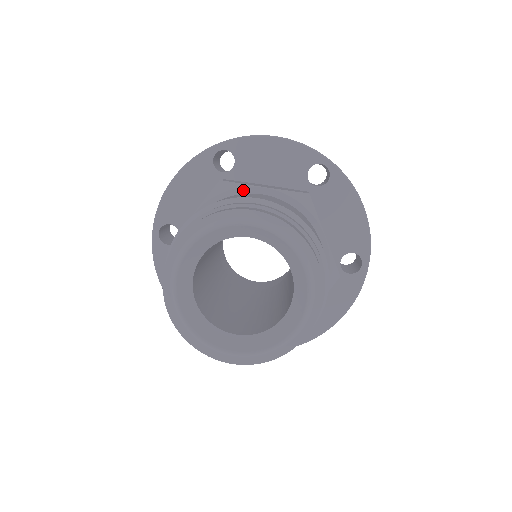
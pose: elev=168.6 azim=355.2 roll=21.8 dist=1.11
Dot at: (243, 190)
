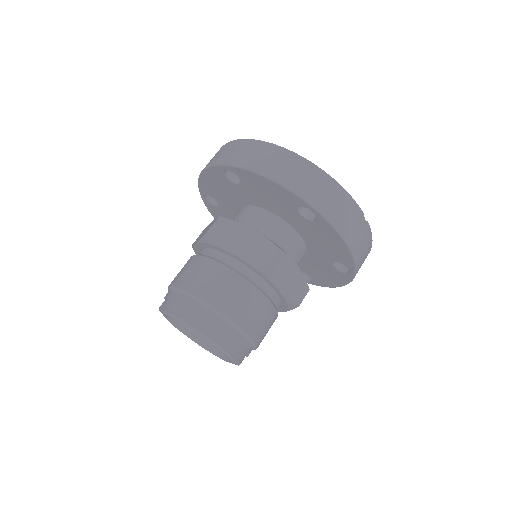
Dot at: (220, 249)
